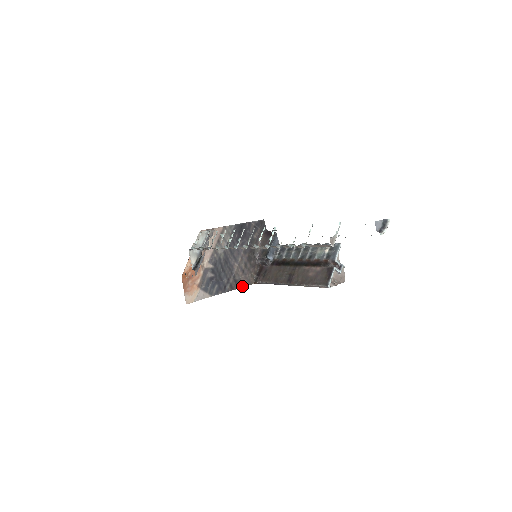
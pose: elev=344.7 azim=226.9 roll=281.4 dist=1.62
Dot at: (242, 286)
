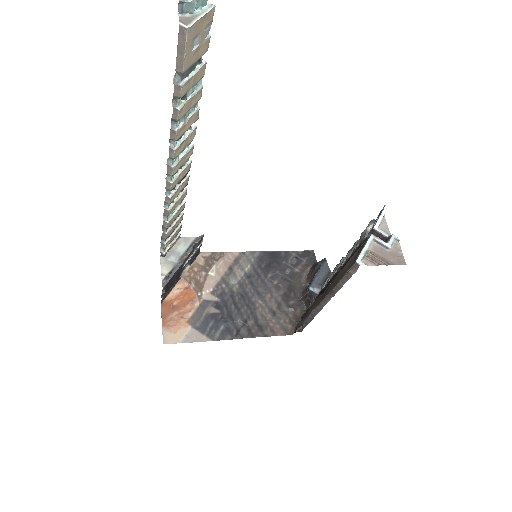
Dot at: (271, 334)
